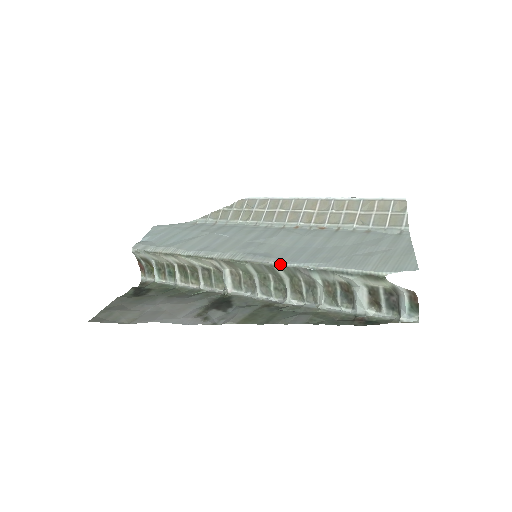
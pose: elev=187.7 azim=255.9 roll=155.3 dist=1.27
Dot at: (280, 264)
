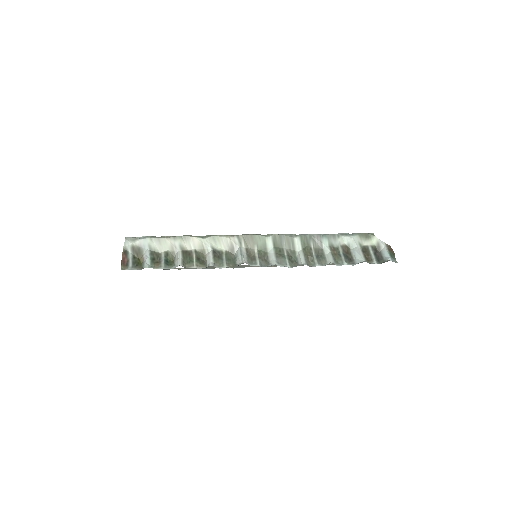
Dot at: occluded
